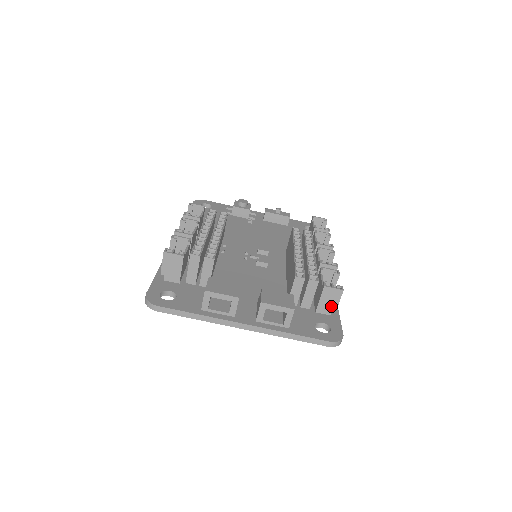
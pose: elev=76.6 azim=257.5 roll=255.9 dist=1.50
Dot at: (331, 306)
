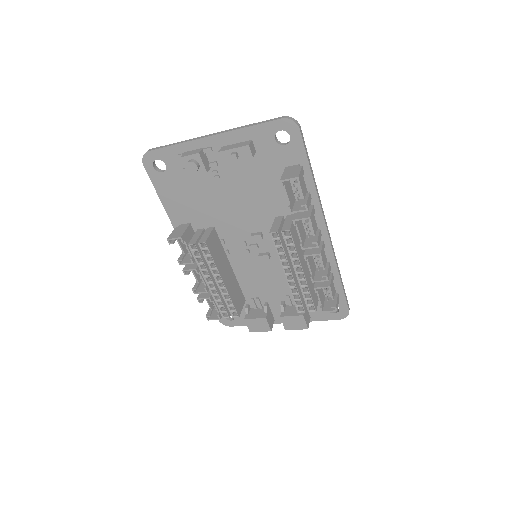
Dot at: occluded
